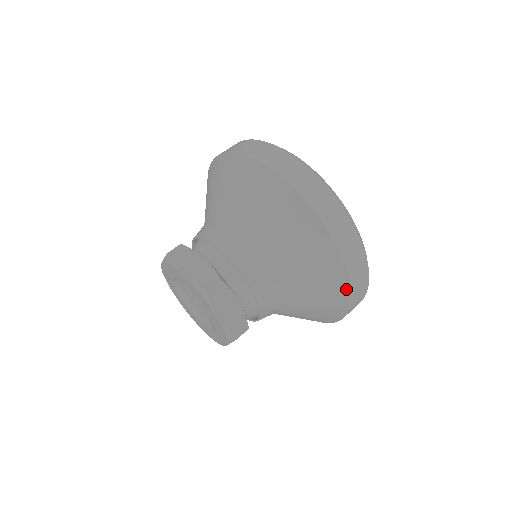
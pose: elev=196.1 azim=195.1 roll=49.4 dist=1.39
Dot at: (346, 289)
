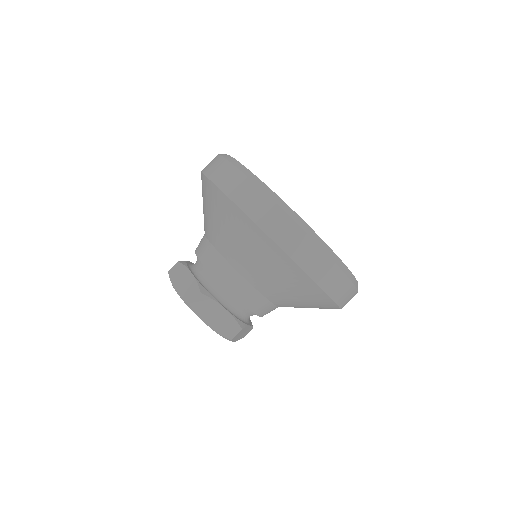
Dot at: (235, 209)
